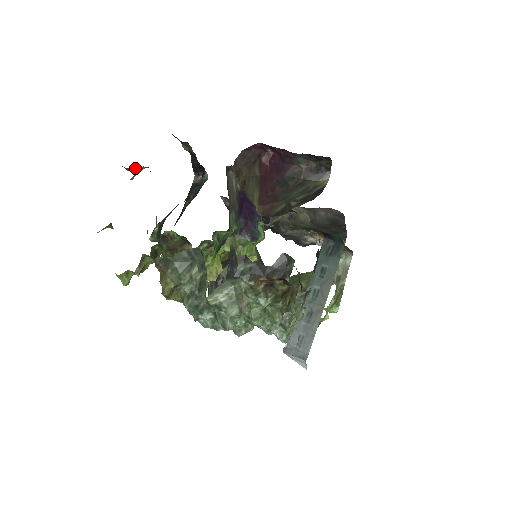
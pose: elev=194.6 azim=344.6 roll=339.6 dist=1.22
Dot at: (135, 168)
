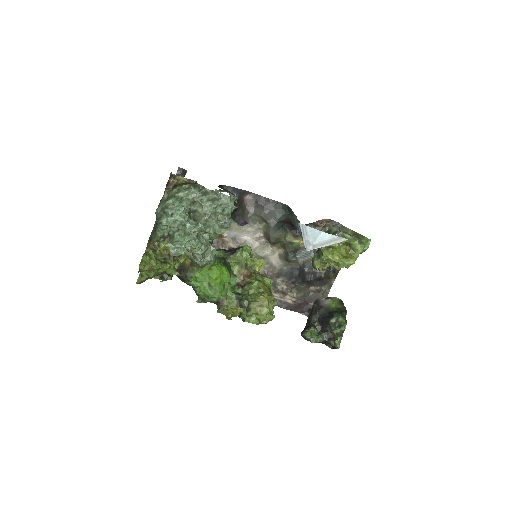
Dot at: (158, 276)
